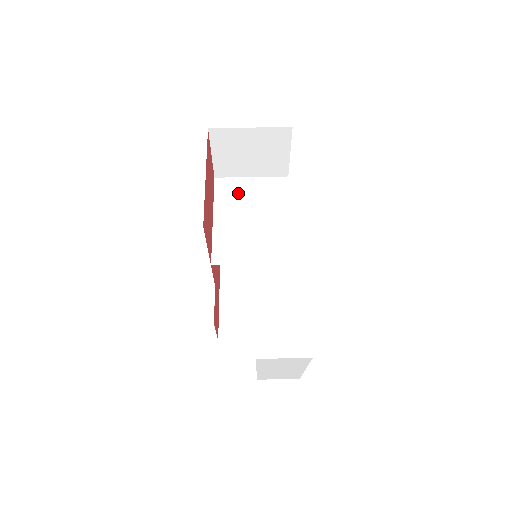
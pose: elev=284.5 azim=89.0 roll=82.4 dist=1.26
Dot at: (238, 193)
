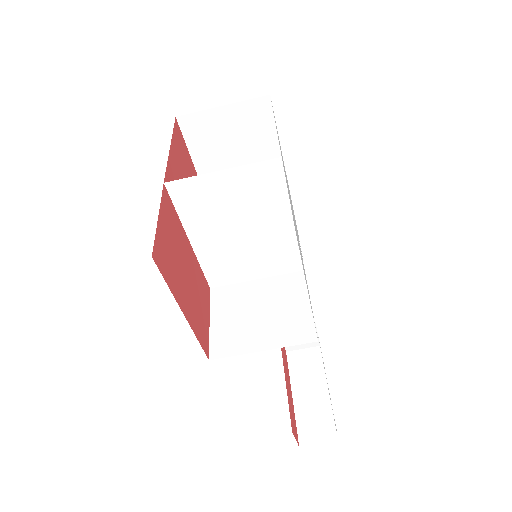
Dot at: (210, 201)
